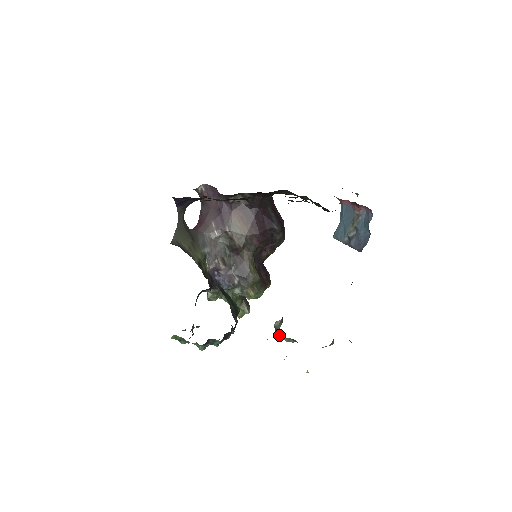
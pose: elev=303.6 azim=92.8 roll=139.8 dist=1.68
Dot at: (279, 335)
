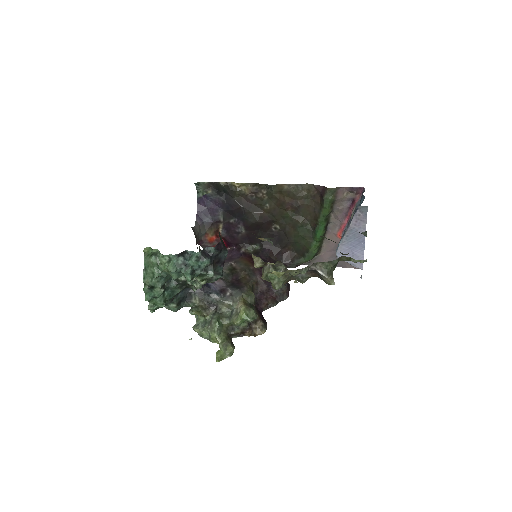
Dot at: (266, 274)
